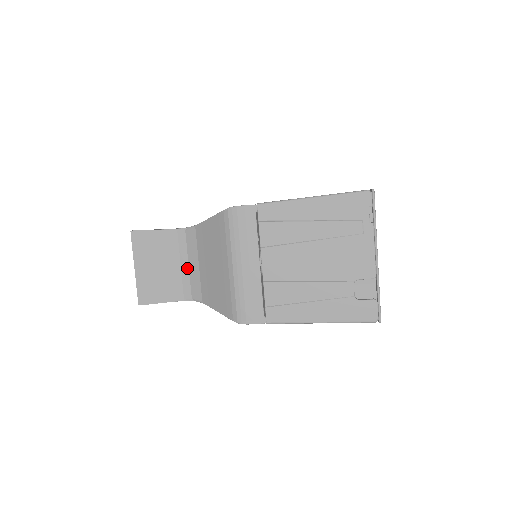
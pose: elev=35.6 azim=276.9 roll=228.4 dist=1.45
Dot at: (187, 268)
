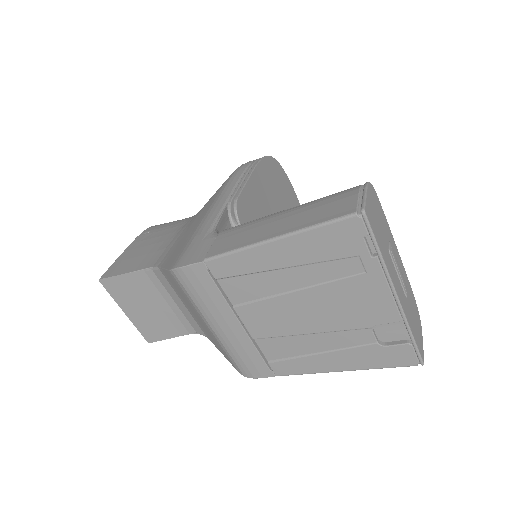
Dot at: (175, 306)
